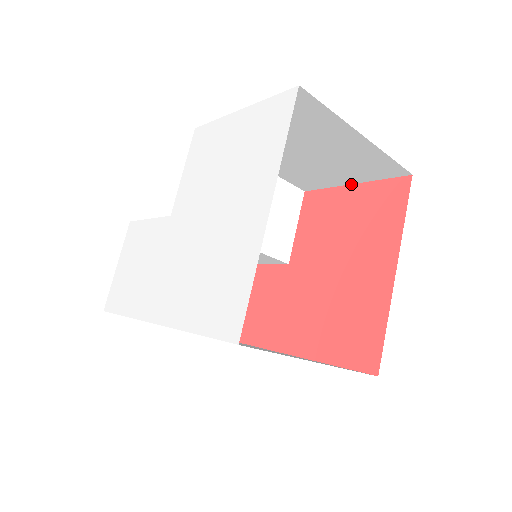
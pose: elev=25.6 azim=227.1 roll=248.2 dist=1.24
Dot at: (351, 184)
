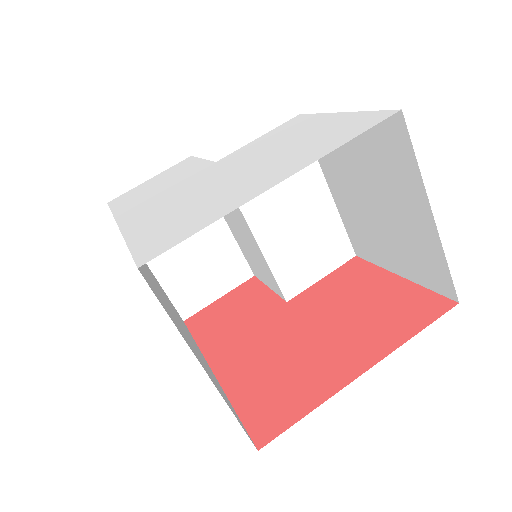
Dot at: (398, 275)
